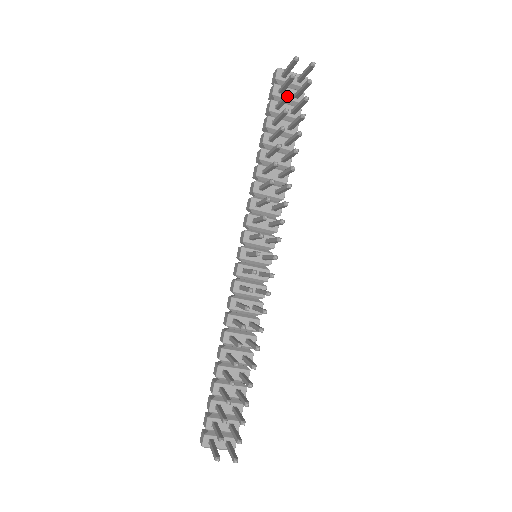
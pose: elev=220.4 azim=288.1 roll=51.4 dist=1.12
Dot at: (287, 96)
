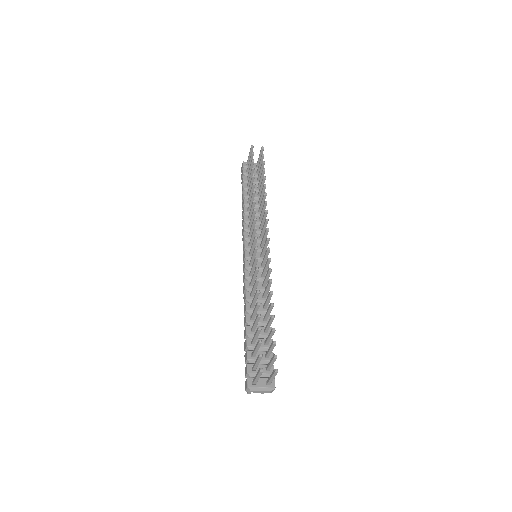
Dot at: (252, 163)
